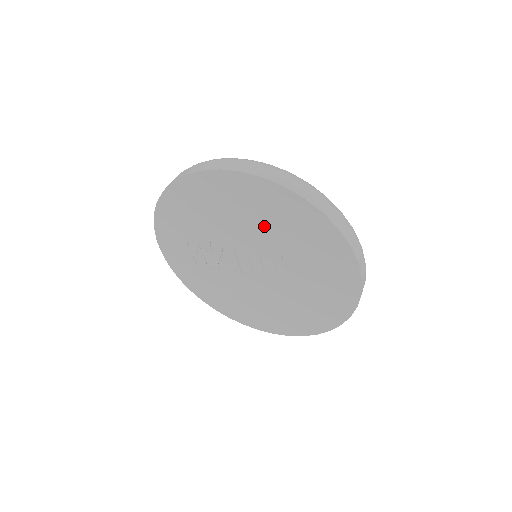
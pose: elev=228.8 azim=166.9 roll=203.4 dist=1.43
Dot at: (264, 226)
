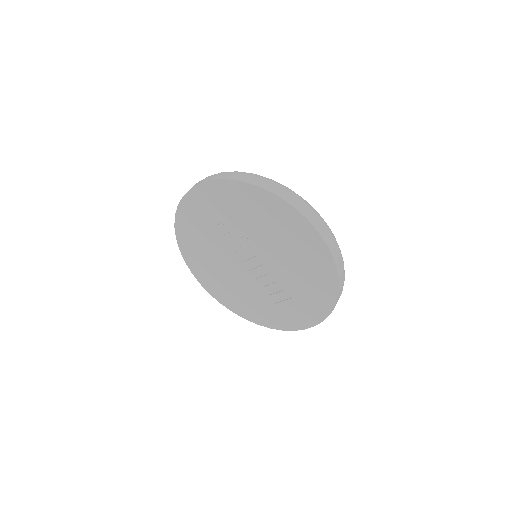
Dot at: (294, 268)
